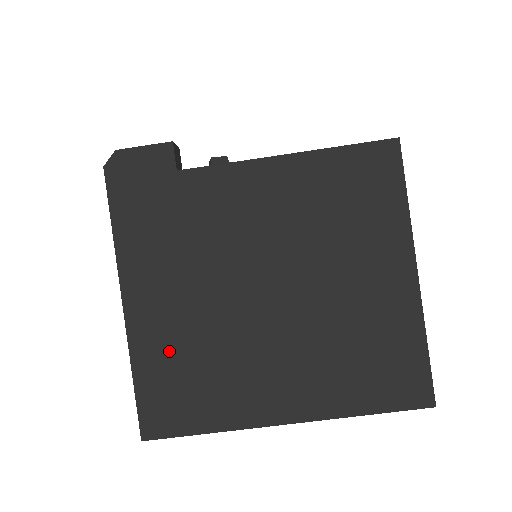
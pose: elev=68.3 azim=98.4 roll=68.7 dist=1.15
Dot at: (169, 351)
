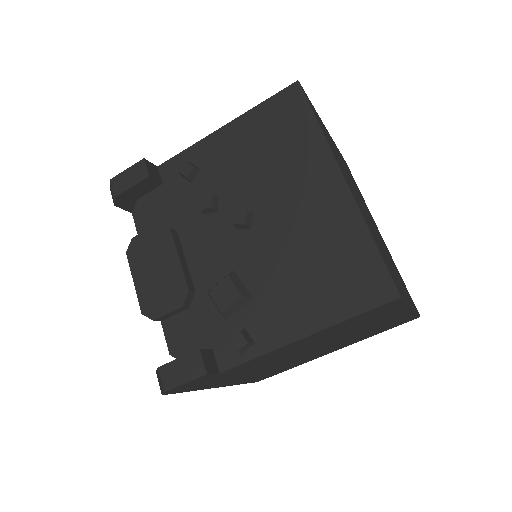
Dot at: (257, 376)
